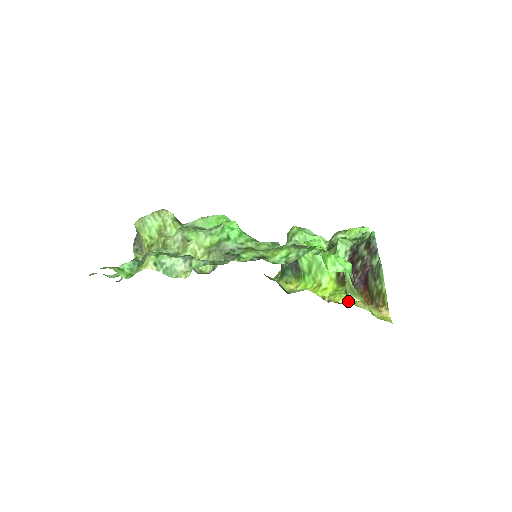
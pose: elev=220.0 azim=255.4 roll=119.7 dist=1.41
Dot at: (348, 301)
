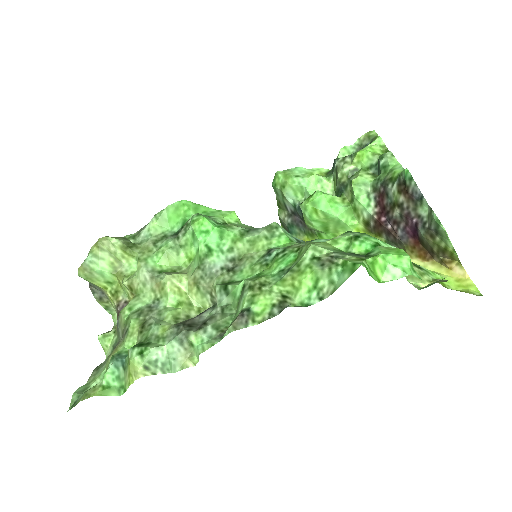
Dot at: occluded
